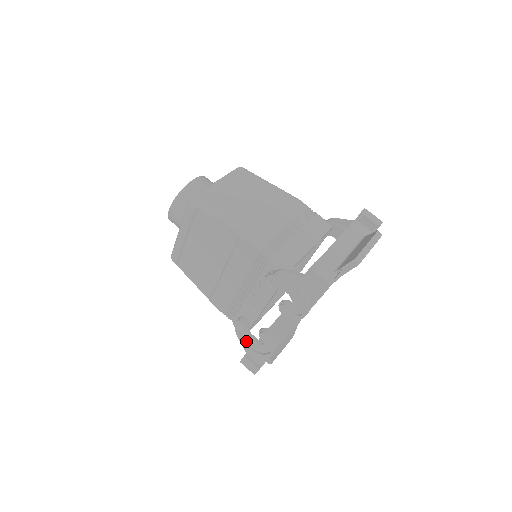
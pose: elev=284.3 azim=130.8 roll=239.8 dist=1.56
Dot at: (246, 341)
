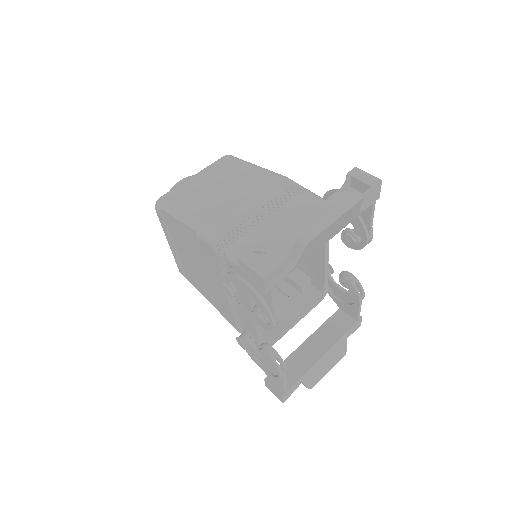
Dot at: (259, 361)
